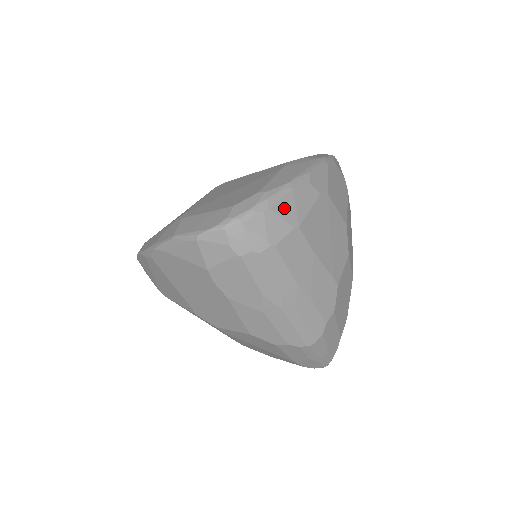
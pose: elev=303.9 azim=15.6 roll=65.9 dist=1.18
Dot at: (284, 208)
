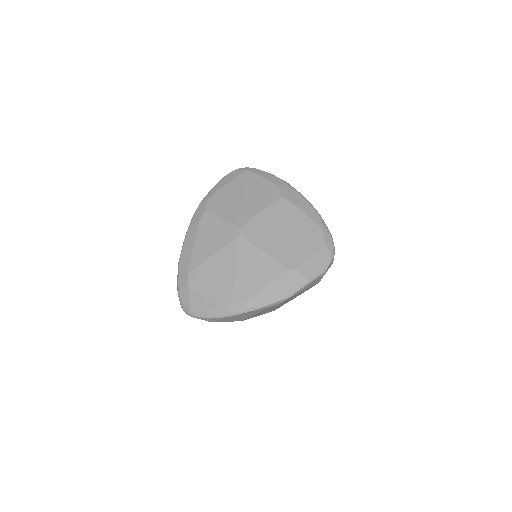
Dot at: occluded
